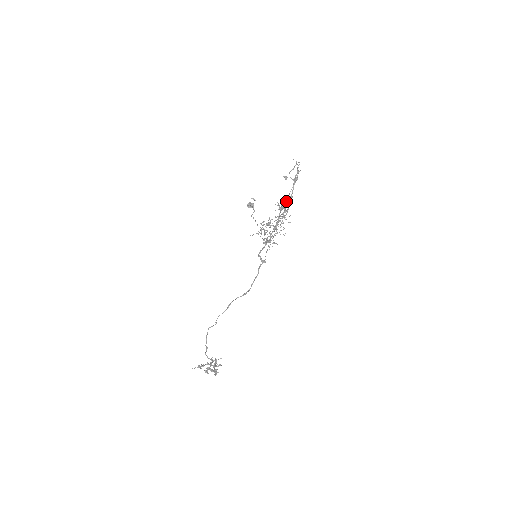
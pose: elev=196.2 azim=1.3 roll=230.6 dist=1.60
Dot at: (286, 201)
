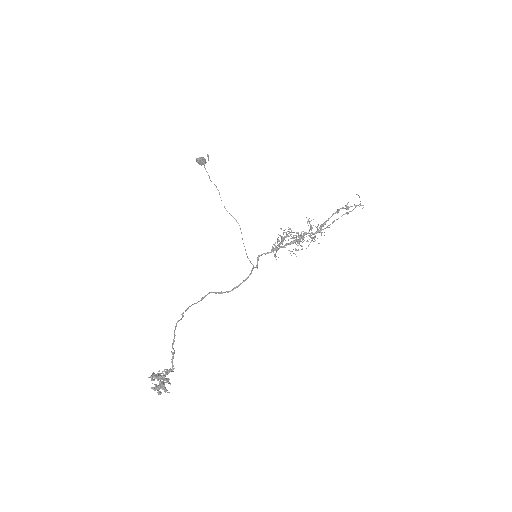
Dot at: (311, 220)
